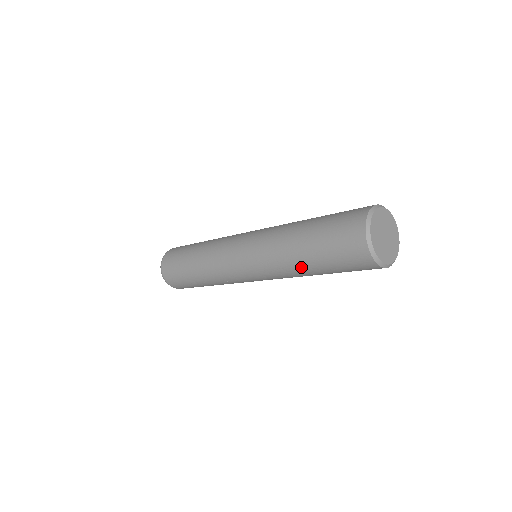
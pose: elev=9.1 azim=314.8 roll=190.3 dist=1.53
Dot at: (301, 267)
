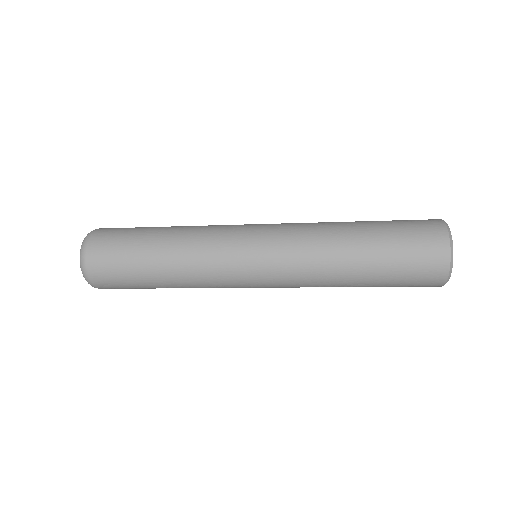
Dot at: (348, 286)
